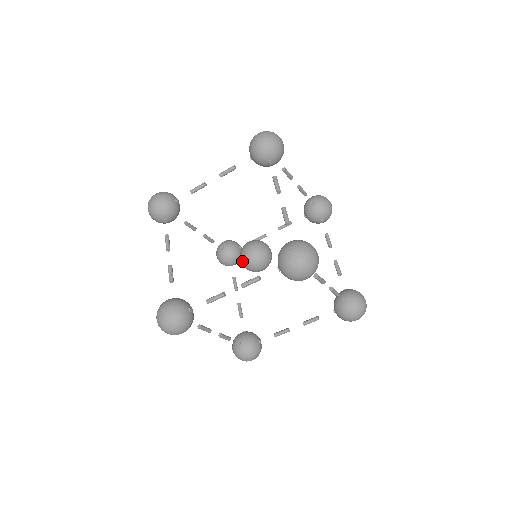
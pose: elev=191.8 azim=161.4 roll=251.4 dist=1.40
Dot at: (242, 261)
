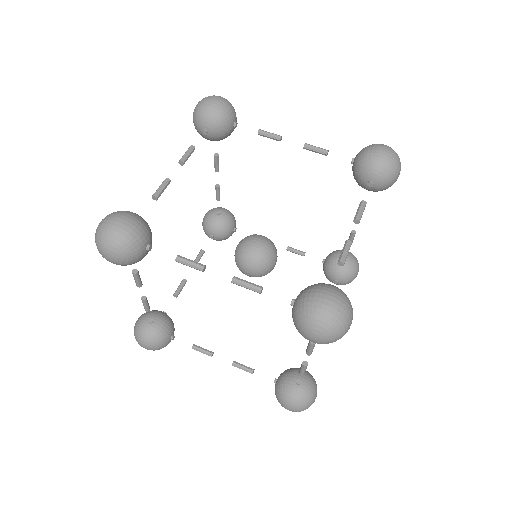
Dot at: (257, 262)
